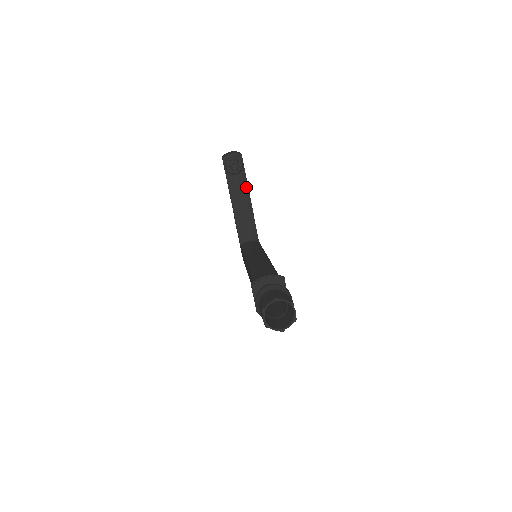
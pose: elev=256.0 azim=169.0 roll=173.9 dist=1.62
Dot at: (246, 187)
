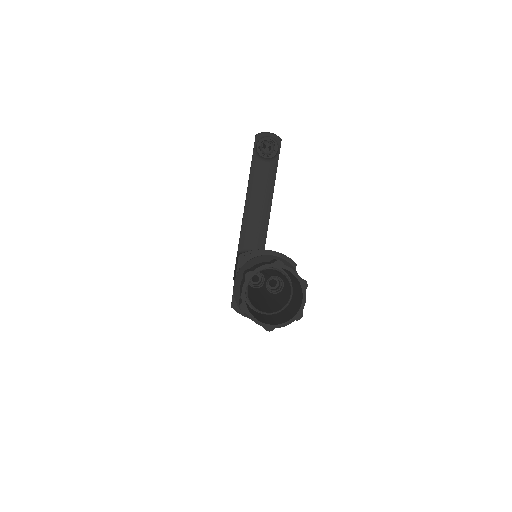
Dot at: (272, 181)
